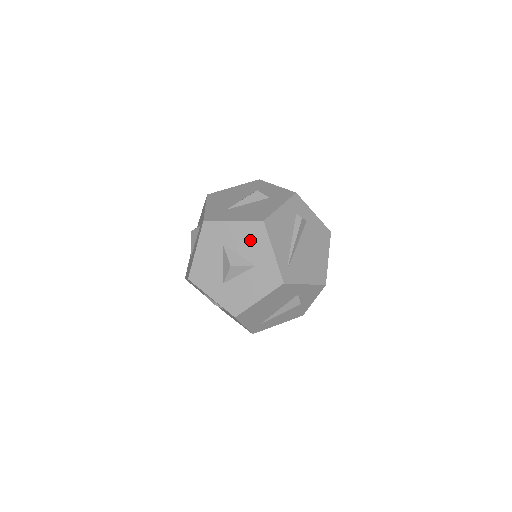
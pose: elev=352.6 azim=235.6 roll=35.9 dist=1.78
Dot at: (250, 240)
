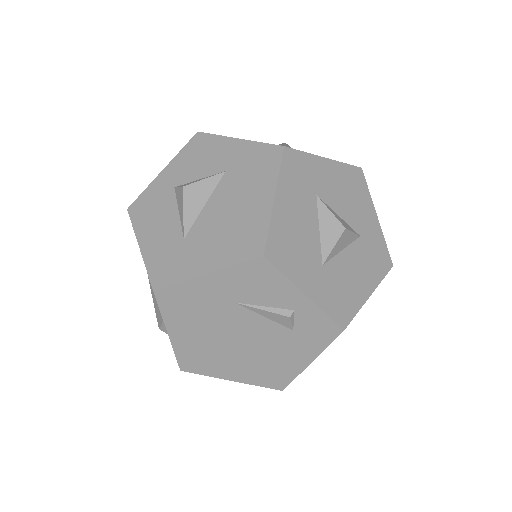
Dot at: (350, 193)
